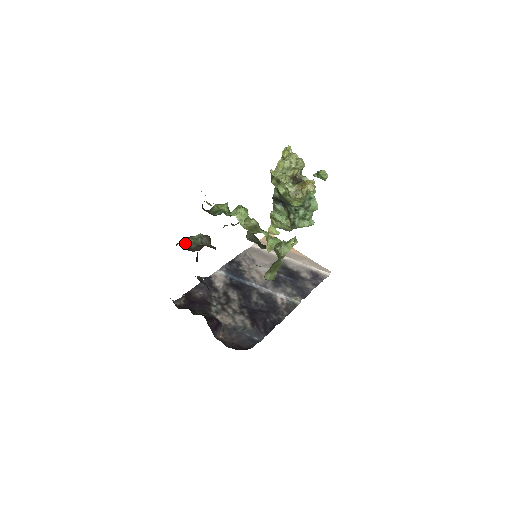
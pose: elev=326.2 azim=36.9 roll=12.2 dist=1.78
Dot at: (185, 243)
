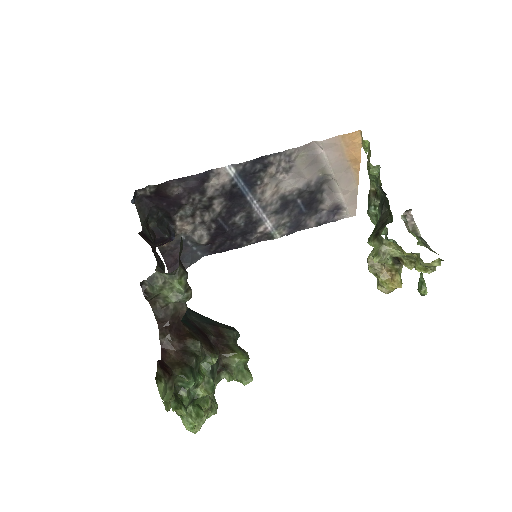
Dot at: (152, 297)
